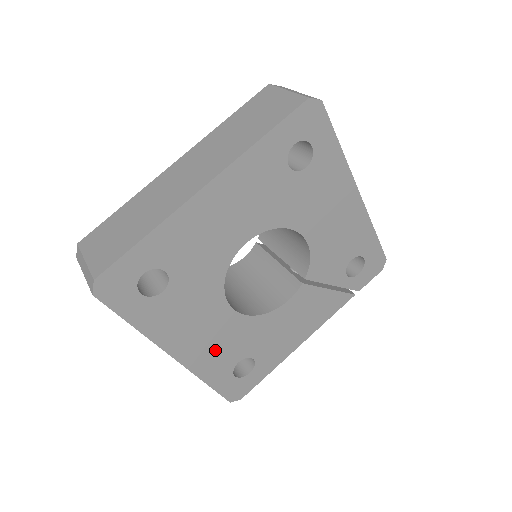
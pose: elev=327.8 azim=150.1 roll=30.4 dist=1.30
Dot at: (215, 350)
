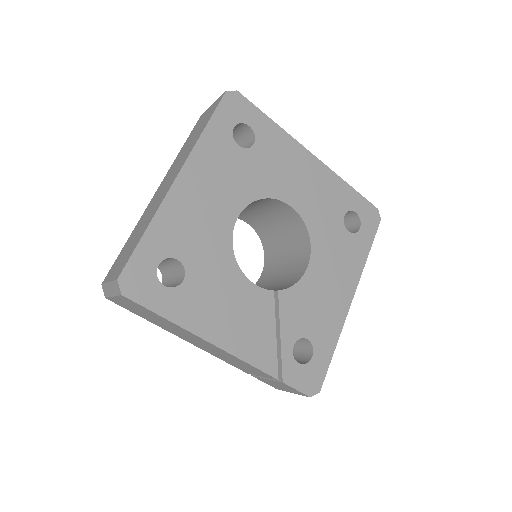
Dot at: (190, 221)
